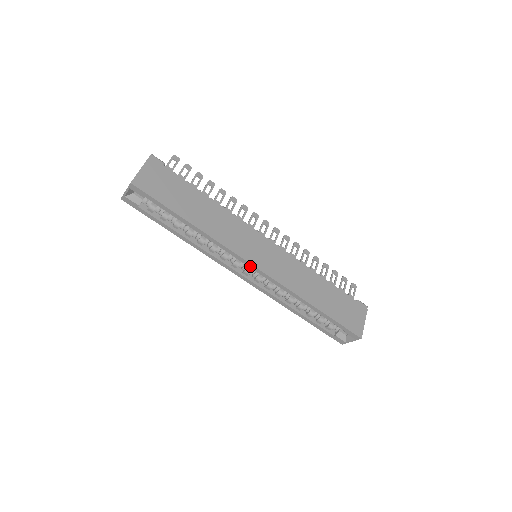
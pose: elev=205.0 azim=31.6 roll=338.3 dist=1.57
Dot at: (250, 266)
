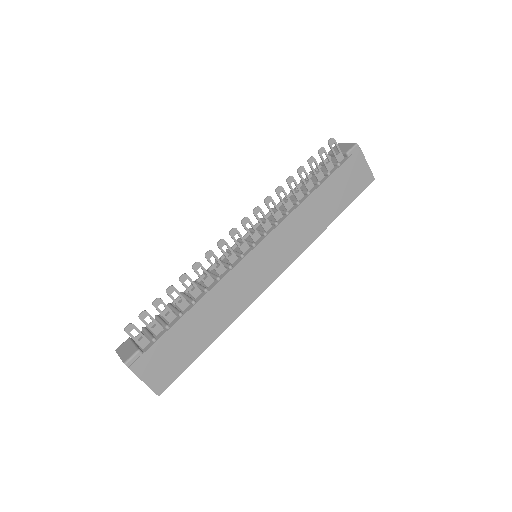
Dot at: (270, 281)
